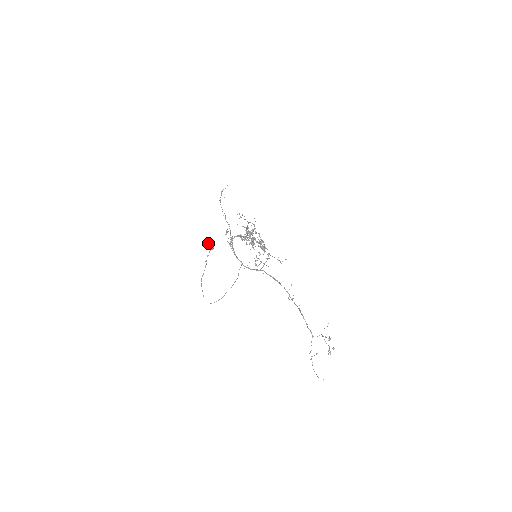
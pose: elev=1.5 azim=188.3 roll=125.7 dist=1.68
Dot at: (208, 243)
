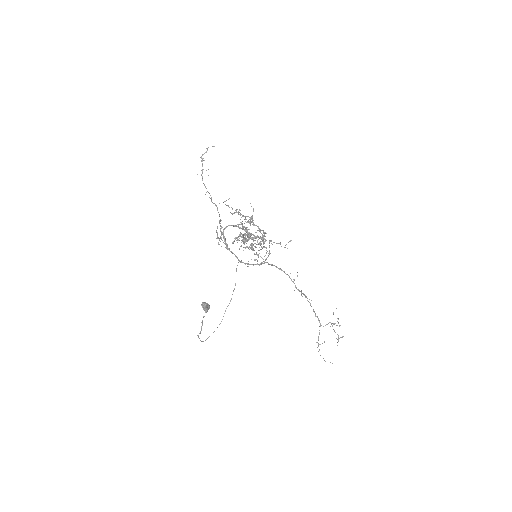
Dot at: (203, 306)
